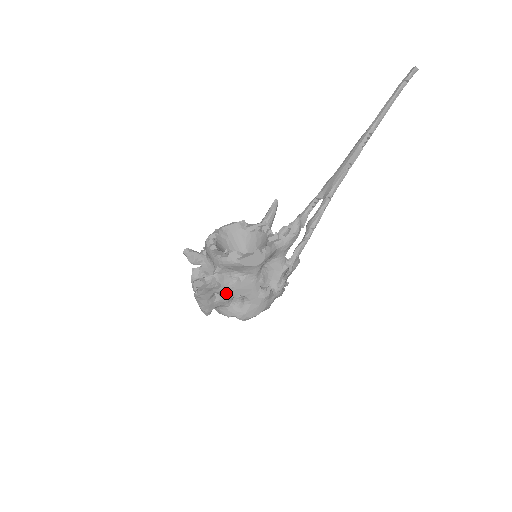
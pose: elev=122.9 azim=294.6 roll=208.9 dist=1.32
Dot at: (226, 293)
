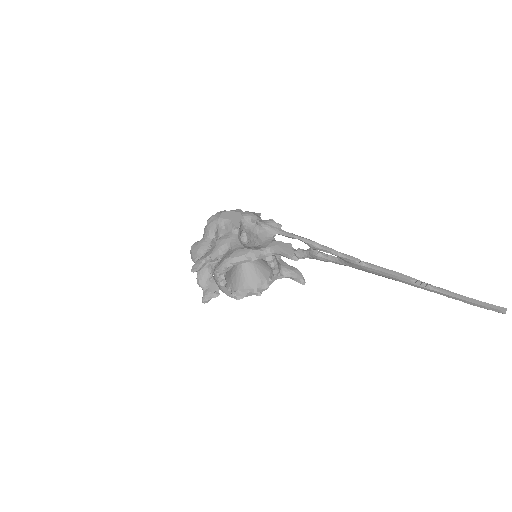
Dot at: occluded
